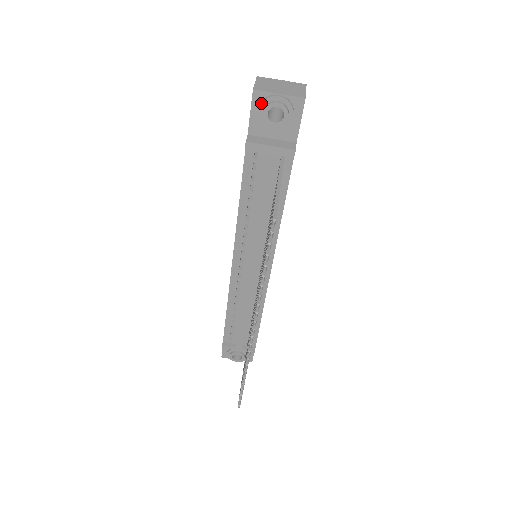
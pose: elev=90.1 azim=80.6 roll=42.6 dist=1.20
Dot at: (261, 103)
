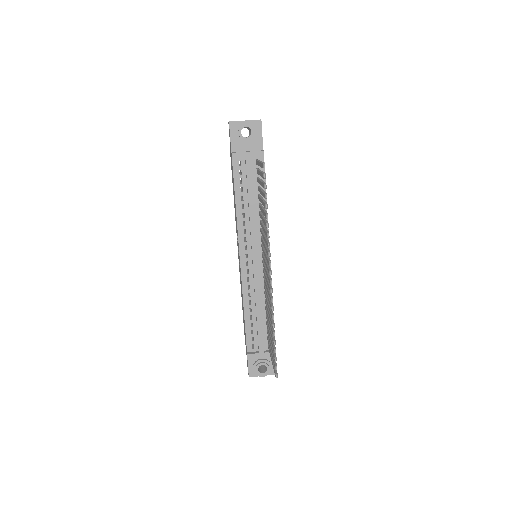
Dot at: (236, 128)
